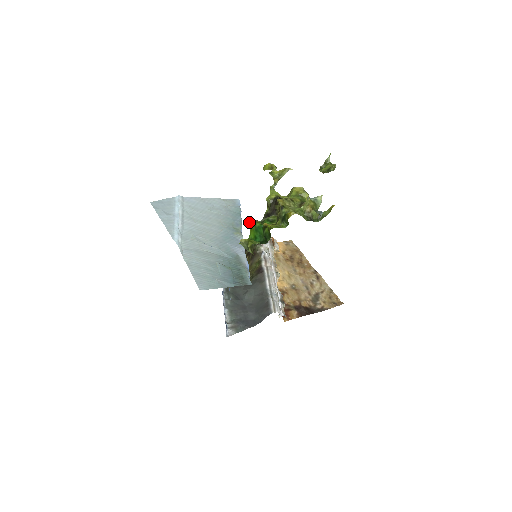
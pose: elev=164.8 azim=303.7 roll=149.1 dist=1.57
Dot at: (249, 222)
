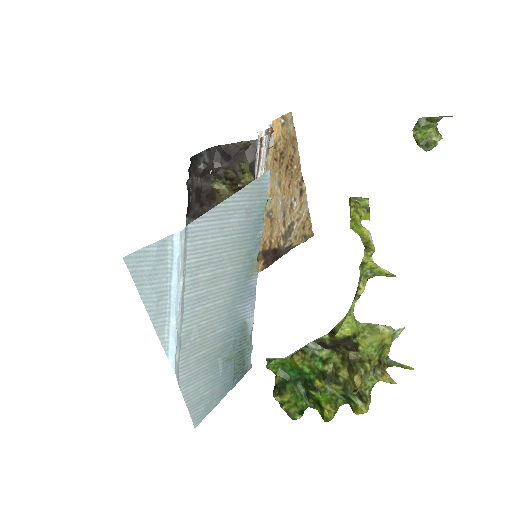
Dot at: (295, 362)
